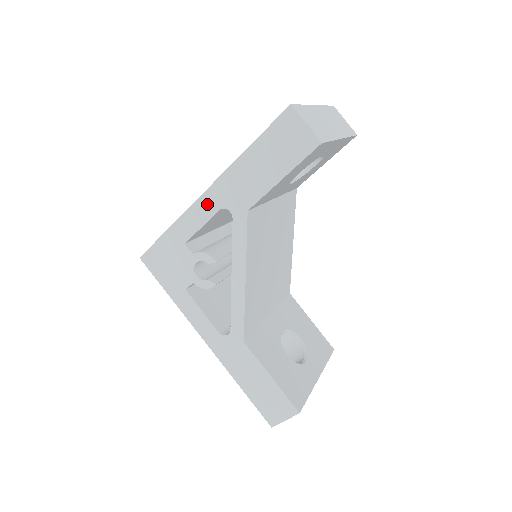
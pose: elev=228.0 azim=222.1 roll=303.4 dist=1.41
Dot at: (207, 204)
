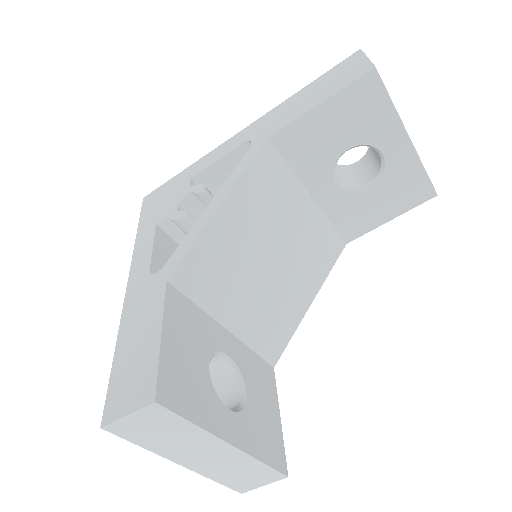
Dot at: (236, 140)
